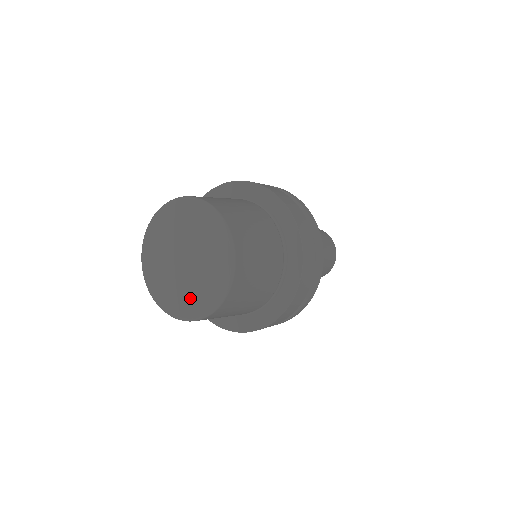
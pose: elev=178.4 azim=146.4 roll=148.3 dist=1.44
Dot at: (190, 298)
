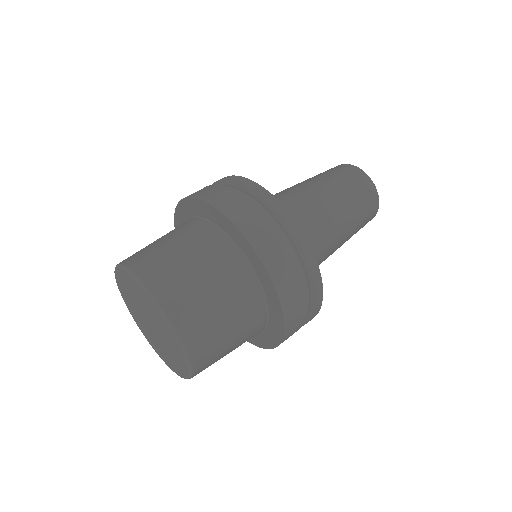
Dot at: (147, 334)
